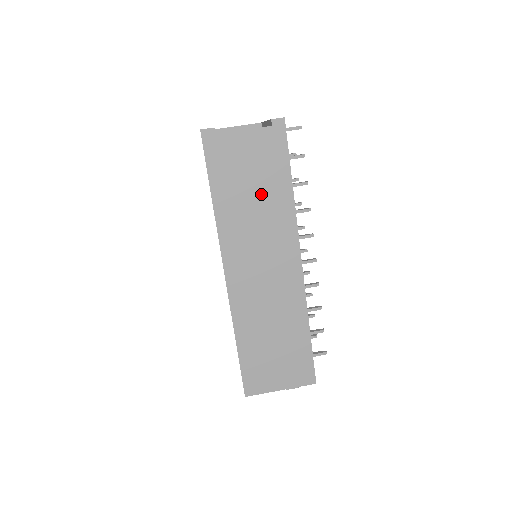
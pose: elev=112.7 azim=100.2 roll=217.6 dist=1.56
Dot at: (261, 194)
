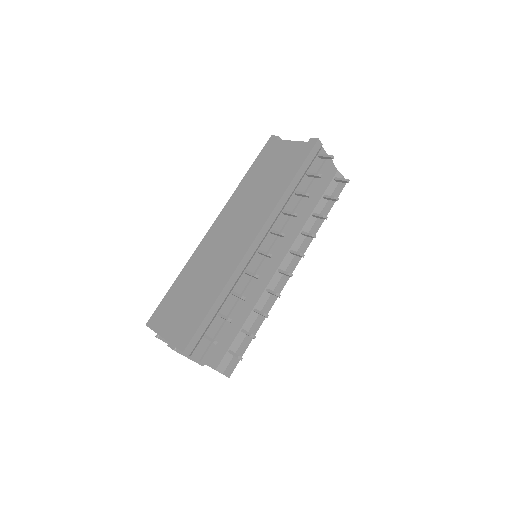
Dot at: (270, 182)
